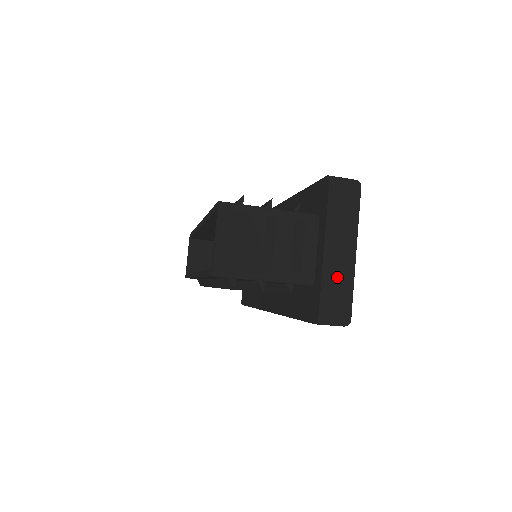
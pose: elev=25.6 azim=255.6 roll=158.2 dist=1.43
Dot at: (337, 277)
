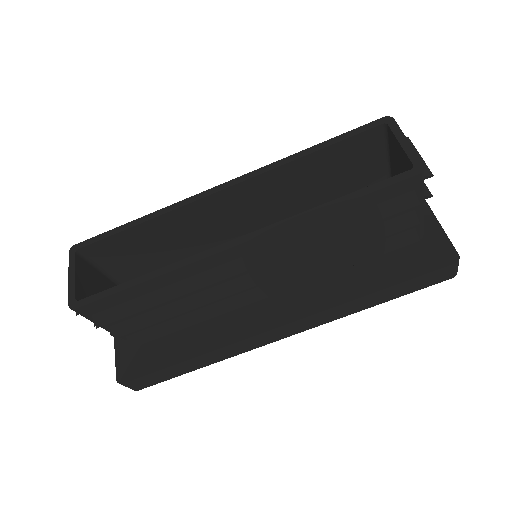
Dot at: occluded
